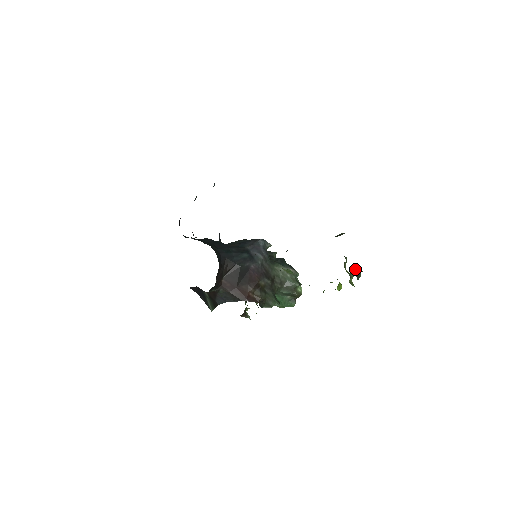
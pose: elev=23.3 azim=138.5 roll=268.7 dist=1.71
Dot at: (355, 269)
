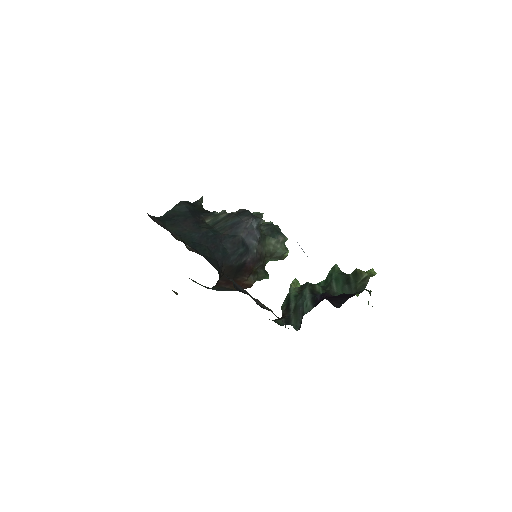
Dot at: (372, 306)
